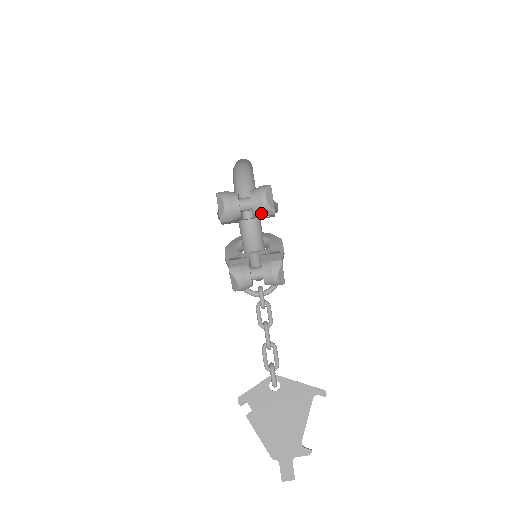
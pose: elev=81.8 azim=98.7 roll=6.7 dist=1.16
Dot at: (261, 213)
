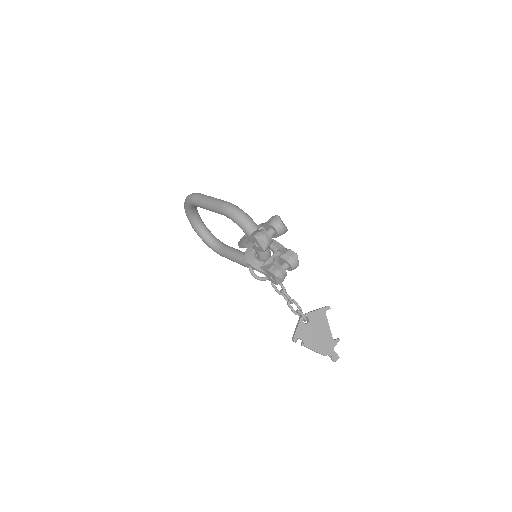
Dot at: (282, 234)
